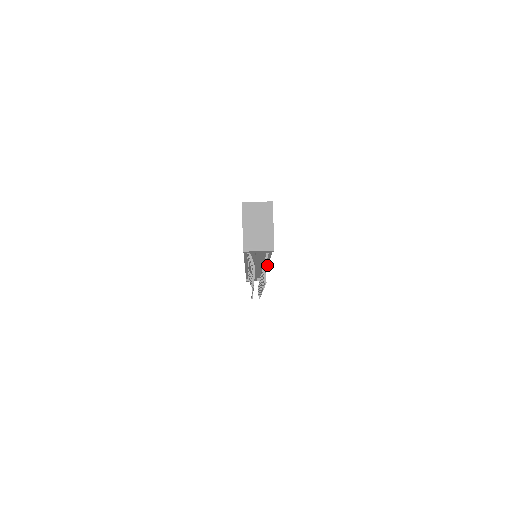
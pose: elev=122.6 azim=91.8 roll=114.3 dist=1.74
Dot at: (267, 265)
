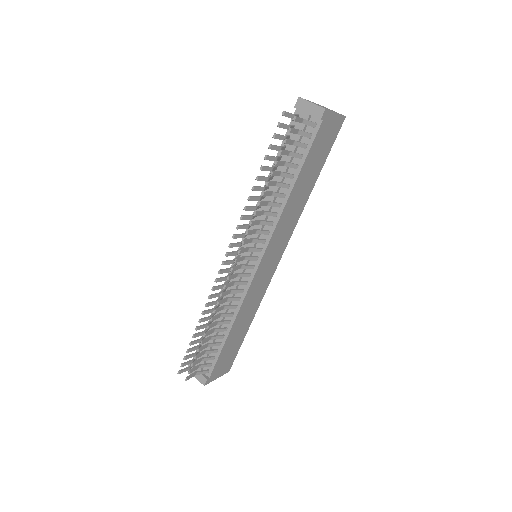
Dot at: (265, 250)
